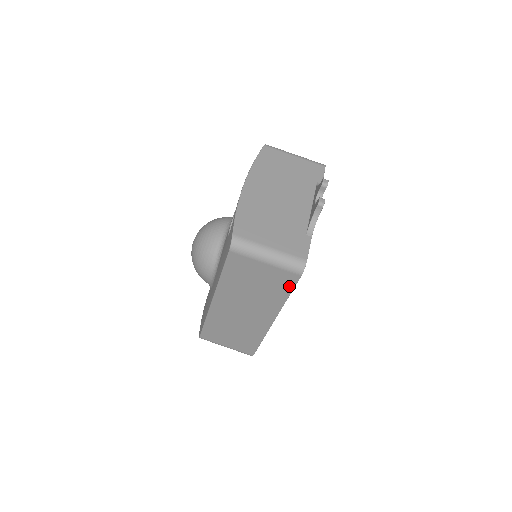
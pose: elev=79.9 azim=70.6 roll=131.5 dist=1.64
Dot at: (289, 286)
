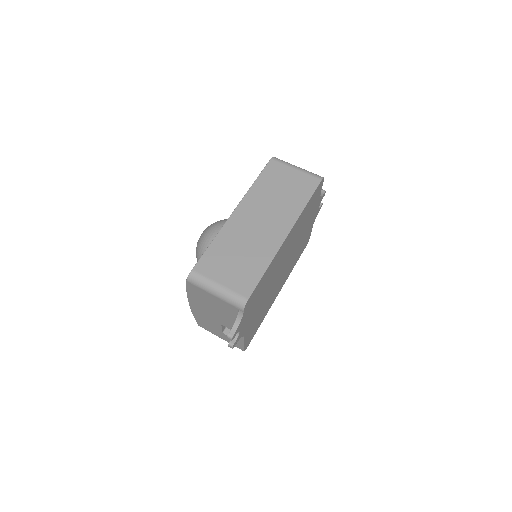
Dot at: (310, 190)
